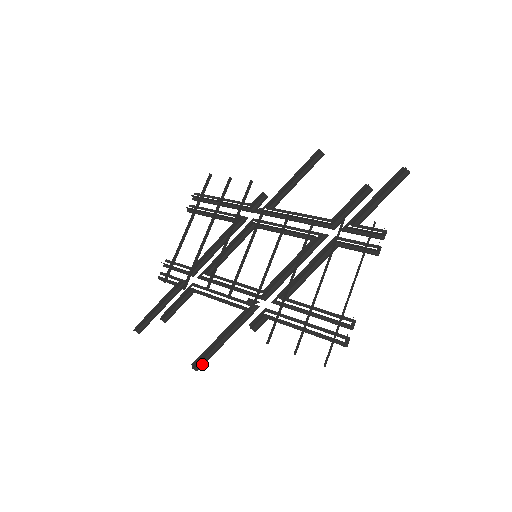
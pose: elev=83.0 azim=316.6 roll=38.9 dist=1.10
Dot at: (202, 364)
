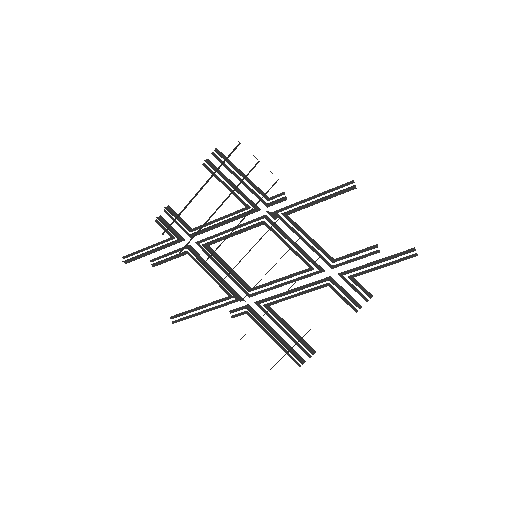
Dot at: (179, 321)
